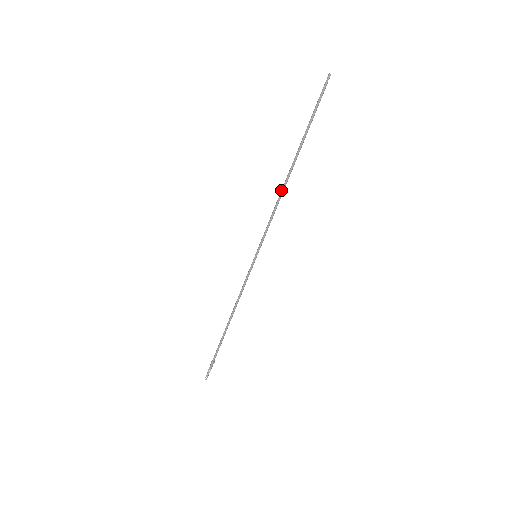
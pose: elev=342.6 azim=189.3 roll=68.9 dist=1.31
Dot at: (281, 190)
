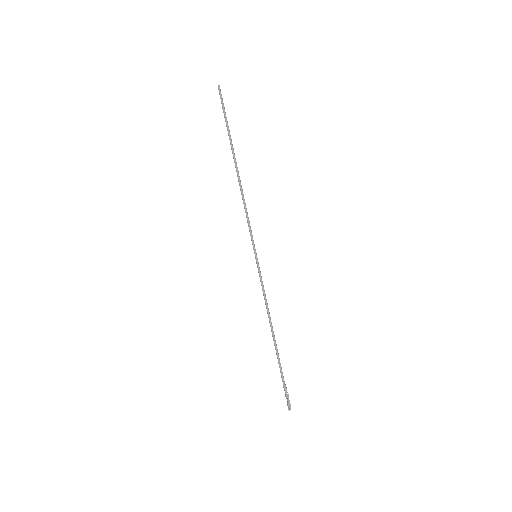
Dot at: (240, 189)
